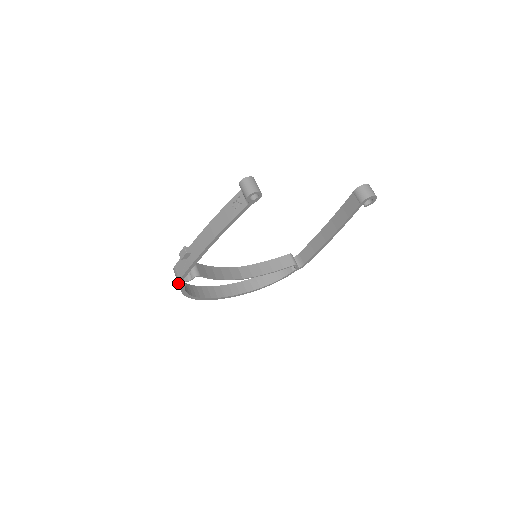
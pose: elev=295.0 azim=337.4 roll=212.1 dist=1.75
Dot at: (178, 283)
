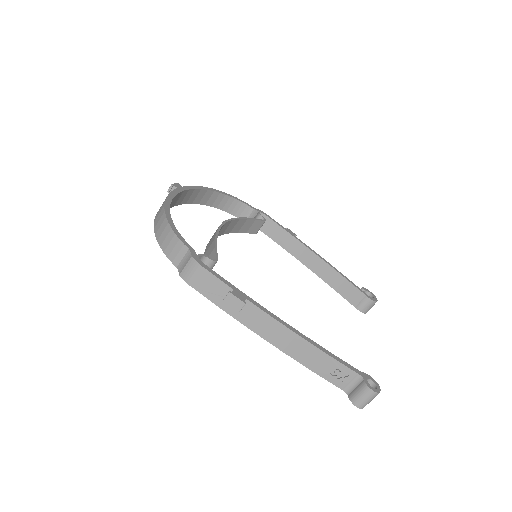
Dot at: (180, 276)
